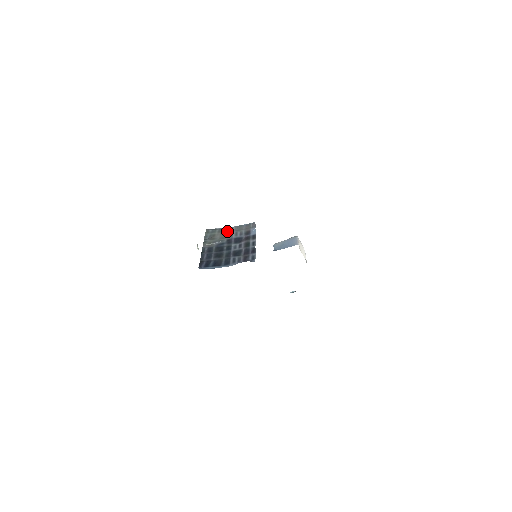
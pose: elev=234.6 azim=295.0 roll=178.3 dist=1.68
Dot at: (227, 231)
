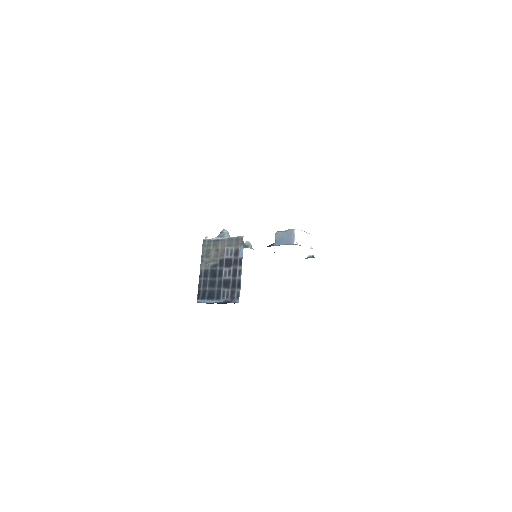
Dot at: (220, 245)
